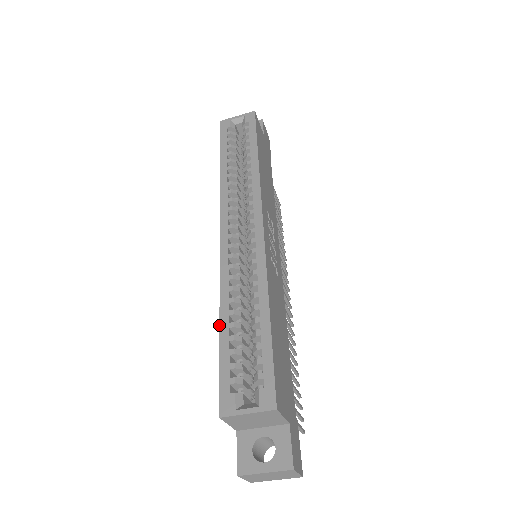
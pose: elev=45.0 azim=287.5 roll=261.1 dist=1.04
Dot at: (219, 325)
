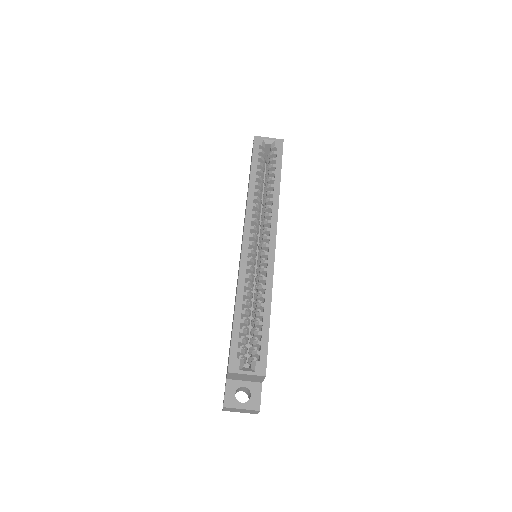
Dot at: (235, 309)
